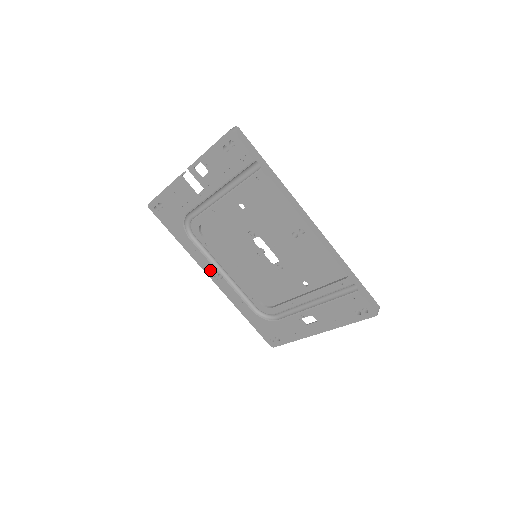
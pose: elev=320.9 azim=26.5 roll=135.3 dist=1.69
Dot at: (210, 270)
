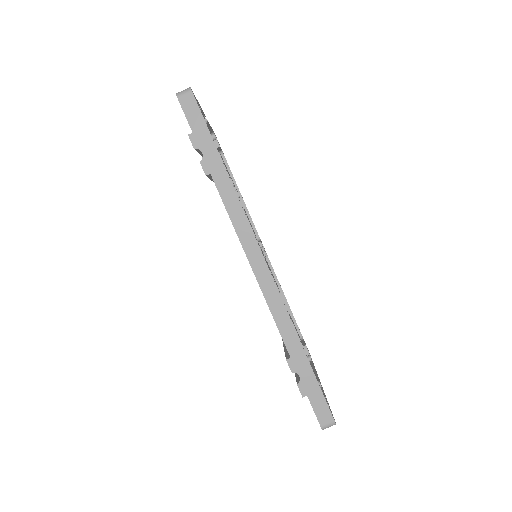
Dot at: occluded
